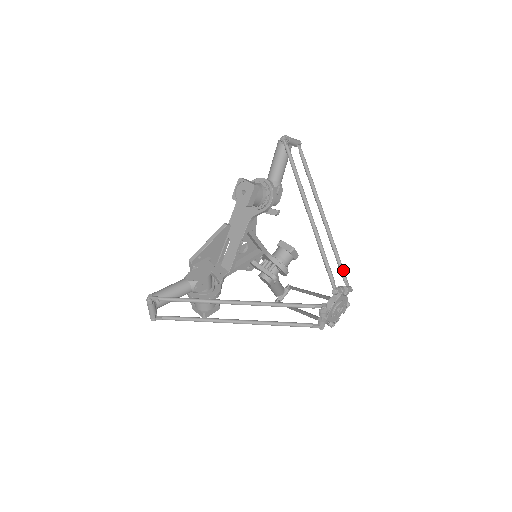
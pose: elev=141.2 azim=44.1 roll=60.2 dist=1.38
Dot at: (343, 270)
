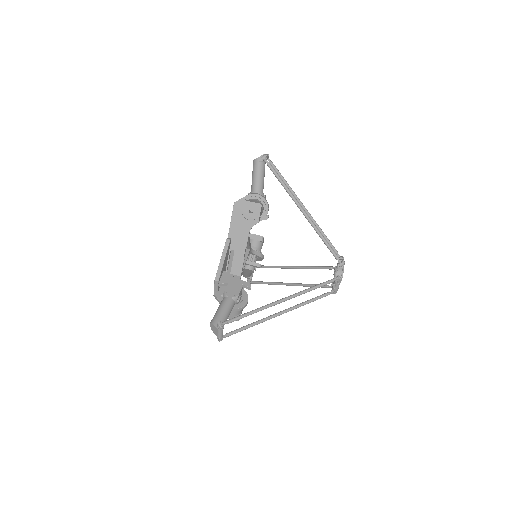
Dot at: (333, 246)
